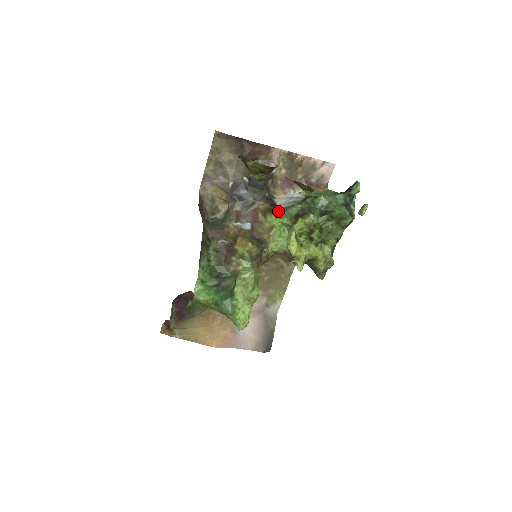
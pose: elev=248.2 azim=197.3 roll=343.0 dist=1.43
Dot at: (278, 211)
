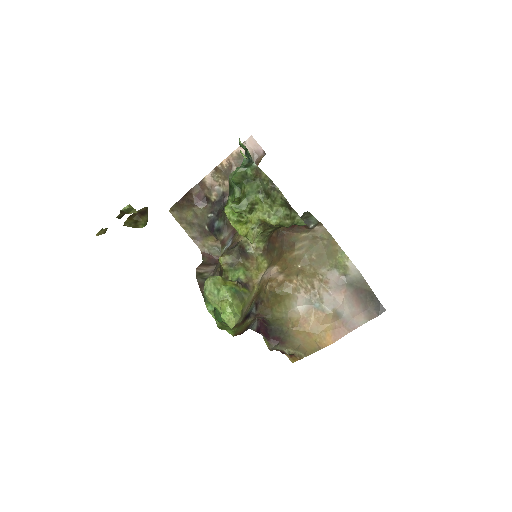
Dot at: occluded
